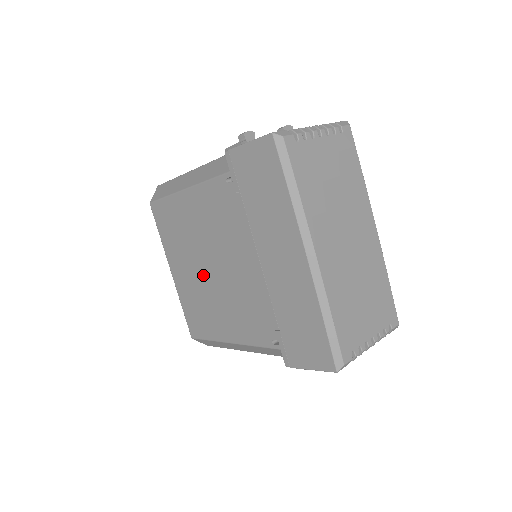
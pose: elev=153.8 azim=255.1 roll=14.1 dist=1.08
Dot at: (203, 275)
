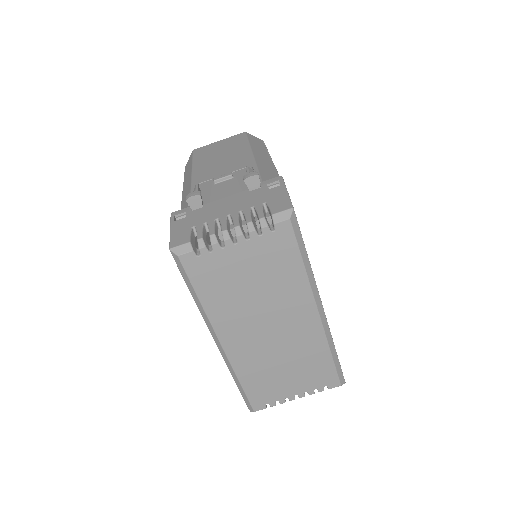
Dot at: occluded
